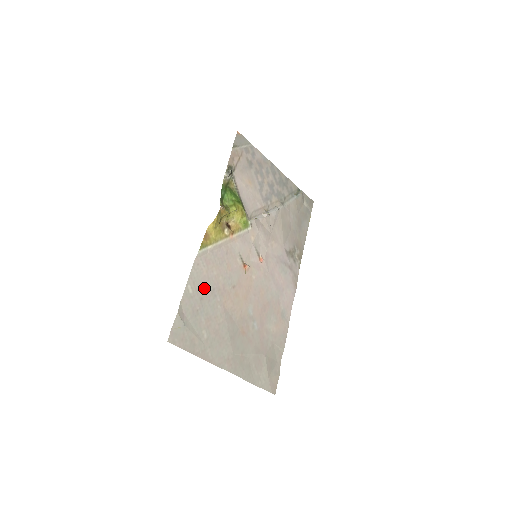
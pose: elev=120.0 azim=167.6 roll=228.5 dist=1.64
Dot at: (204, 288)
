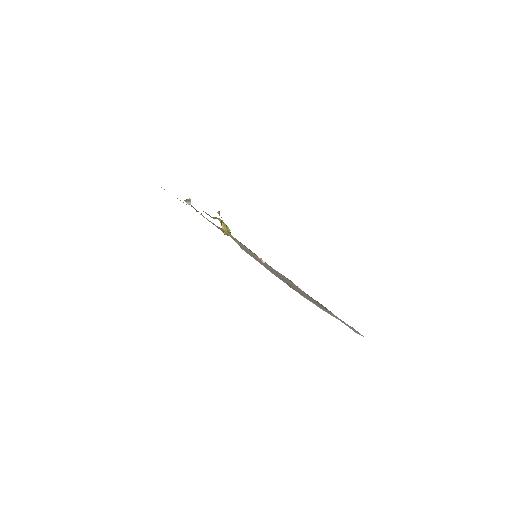
Dot at: (266, 267)
